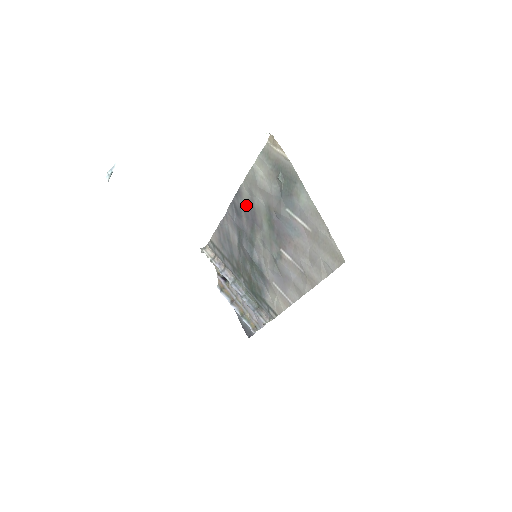
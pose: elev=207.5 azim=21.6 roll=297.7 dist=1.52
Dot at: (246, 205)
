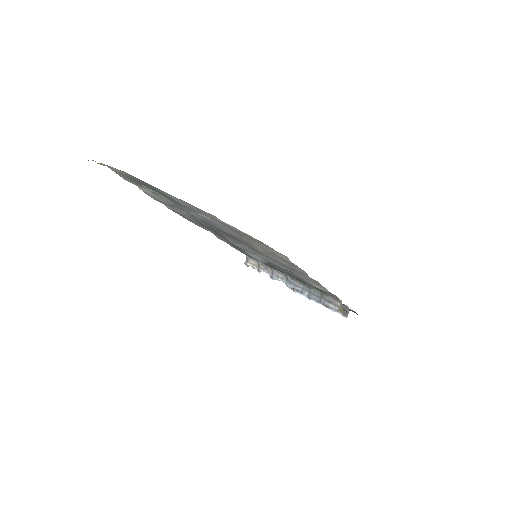
Dot at: (193, 220)
